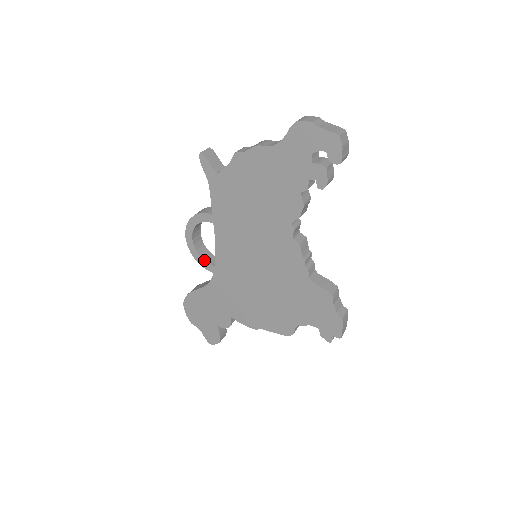
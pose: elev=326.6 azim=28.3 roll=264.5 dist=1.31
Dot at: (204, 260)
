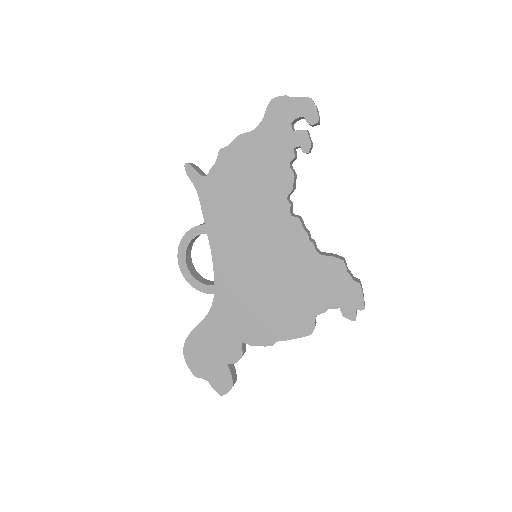
Dot at: (202, 283)
